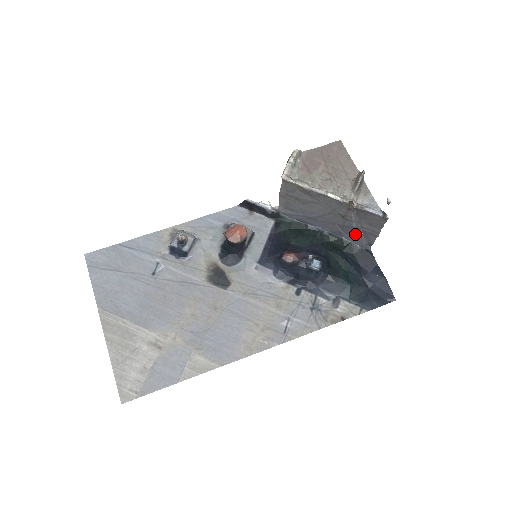
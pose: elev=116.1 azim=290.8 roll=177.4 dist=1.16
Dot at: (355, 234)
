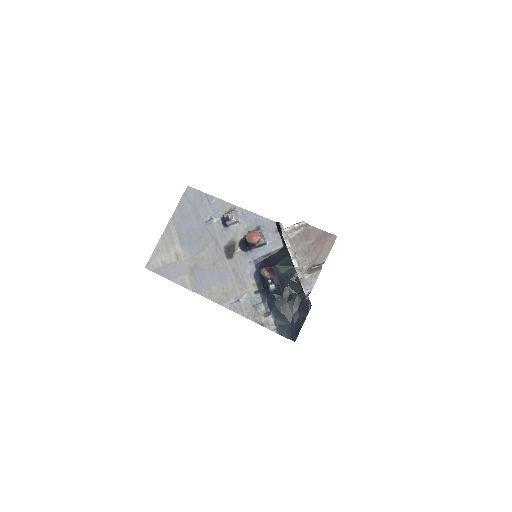
Dot at: occluded
